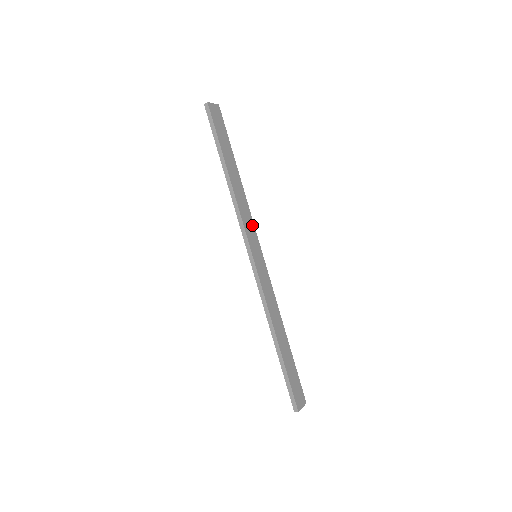
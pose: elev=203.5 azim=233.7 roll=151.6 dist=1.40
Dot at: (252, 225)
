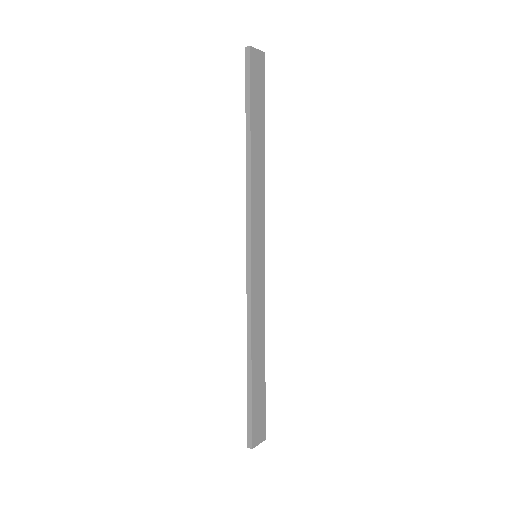
Dot at: (262, 217)
